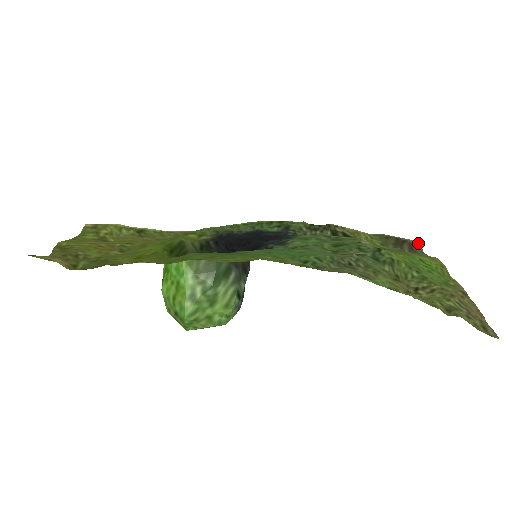
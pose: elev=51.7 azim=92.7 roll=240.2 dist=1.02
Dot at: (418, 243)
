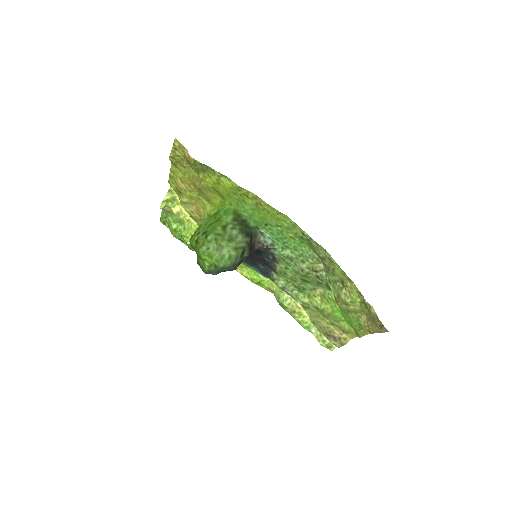
Dot at: occluded
